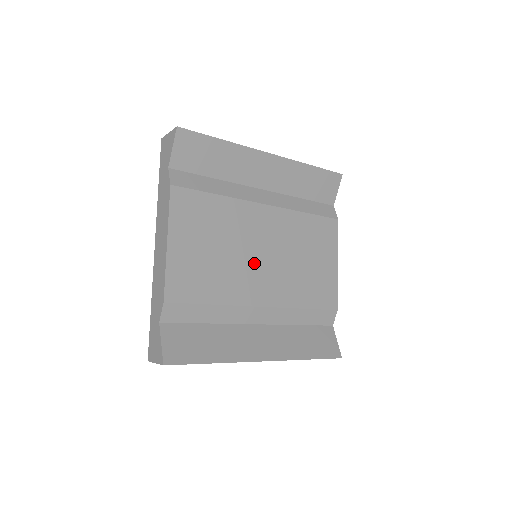
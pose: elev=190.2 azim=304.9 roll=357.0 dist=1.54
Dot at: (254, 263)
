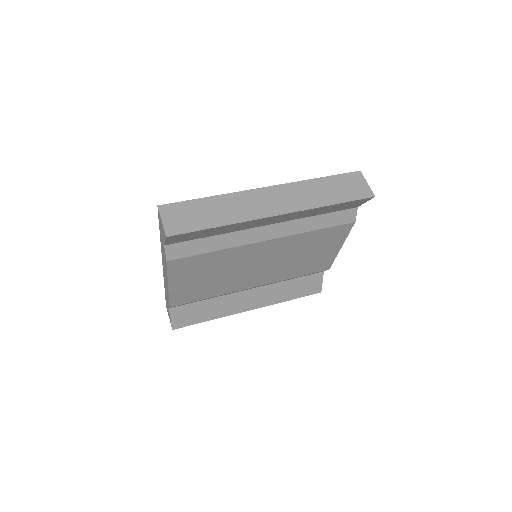
Dot at: (249, 272)
